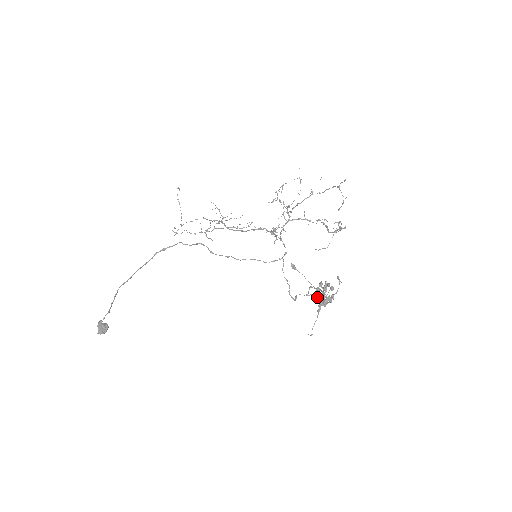
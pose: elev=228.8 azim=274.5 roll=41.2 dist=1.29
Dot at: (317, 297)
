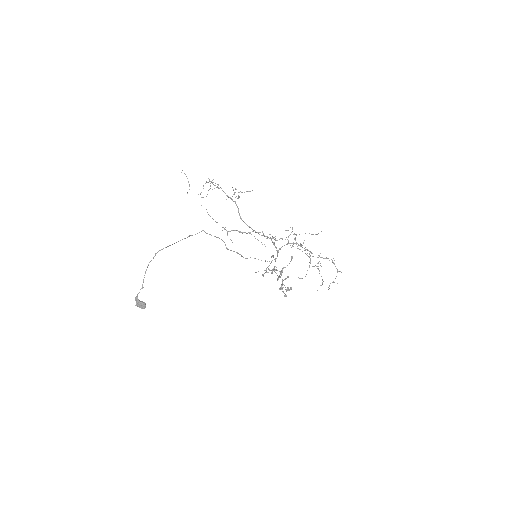
Dot at: (276, 273)
